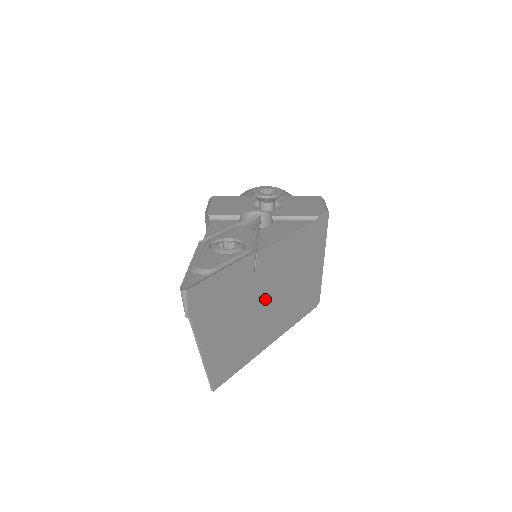
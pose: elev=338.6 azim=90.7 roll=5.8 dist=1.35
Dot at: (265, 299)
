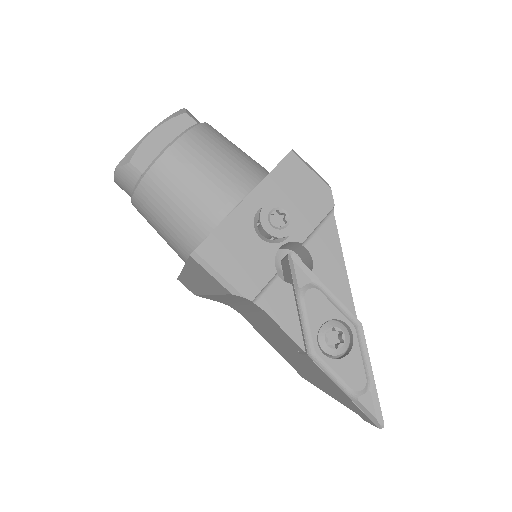
Dot at: occluded
